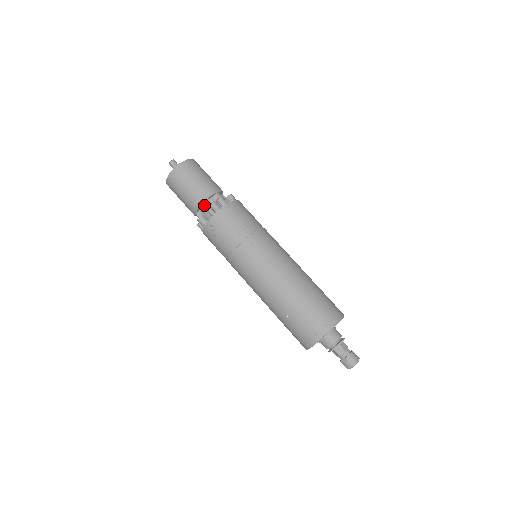
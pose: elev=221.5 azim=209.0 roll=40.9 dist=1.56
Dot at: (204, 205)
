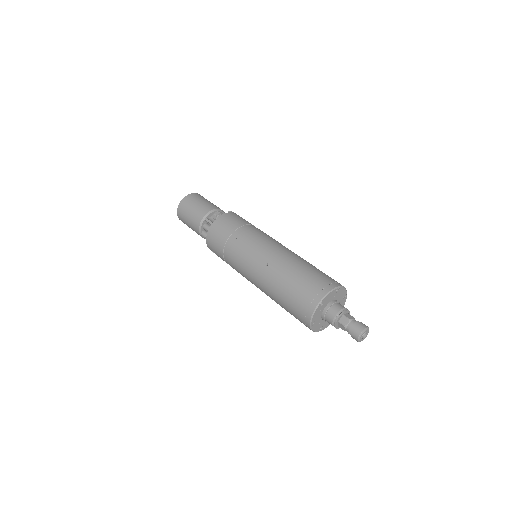
Dot at: occluded
